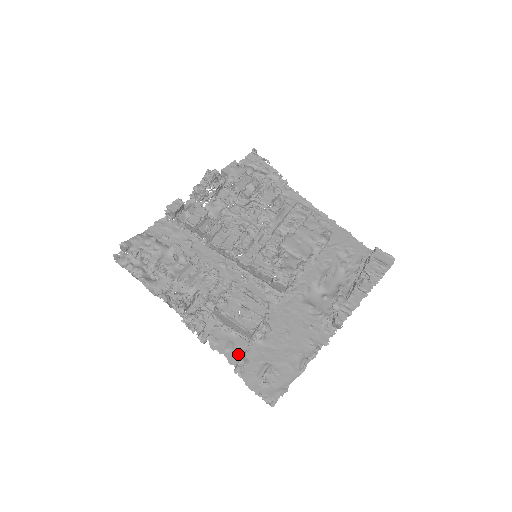
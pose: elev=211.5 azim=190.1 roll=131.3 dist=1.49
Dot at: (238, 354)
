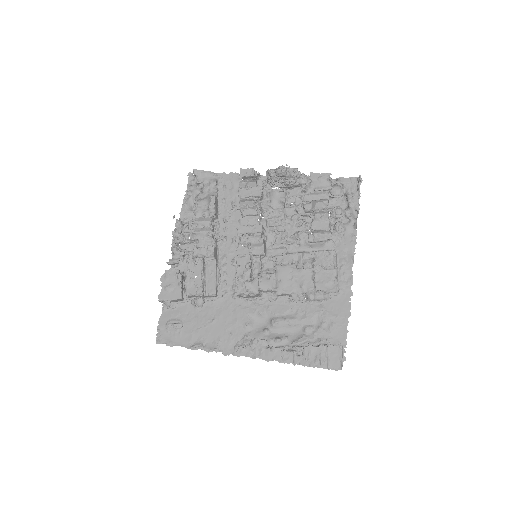
Dot at: (168, 297)
